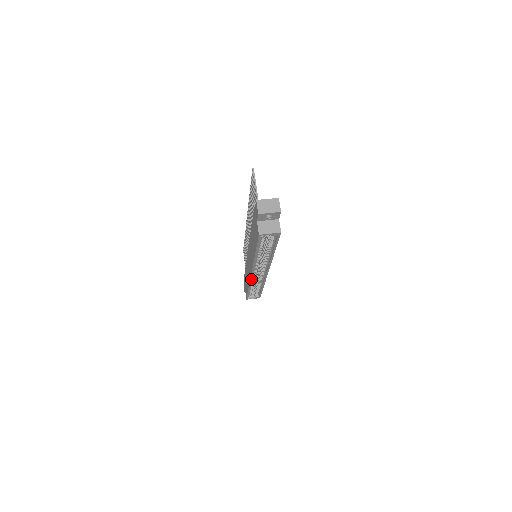
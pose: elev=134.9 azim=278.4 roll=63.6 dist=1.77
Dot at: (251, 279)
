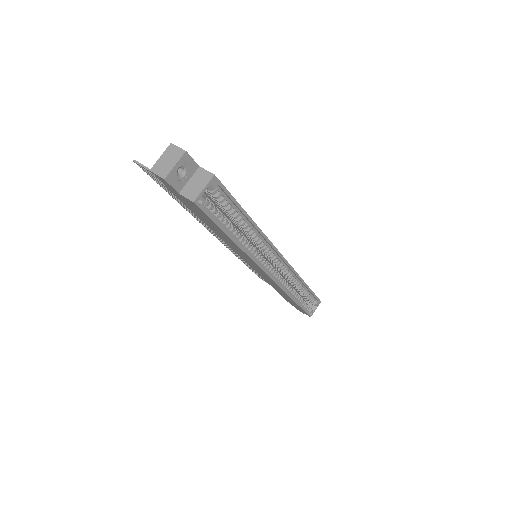
Dot at: (278, 284)
